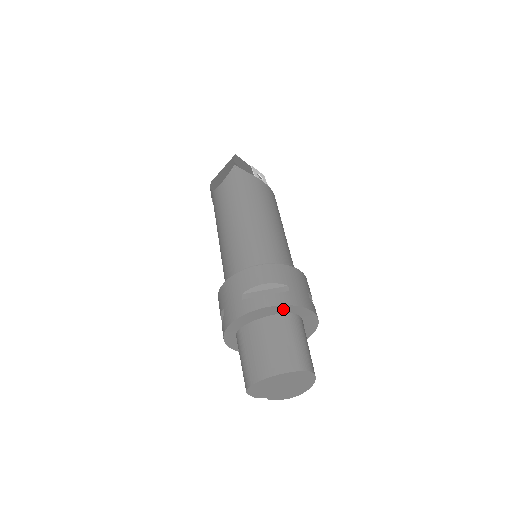
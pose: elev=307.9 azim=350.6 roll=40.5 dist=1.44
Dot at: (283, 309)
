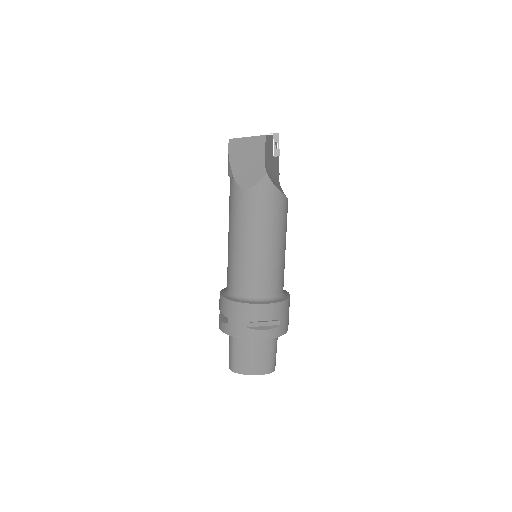
Dot at: occluded
